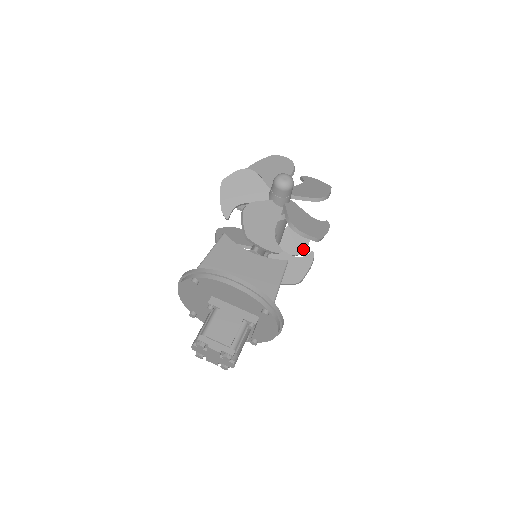
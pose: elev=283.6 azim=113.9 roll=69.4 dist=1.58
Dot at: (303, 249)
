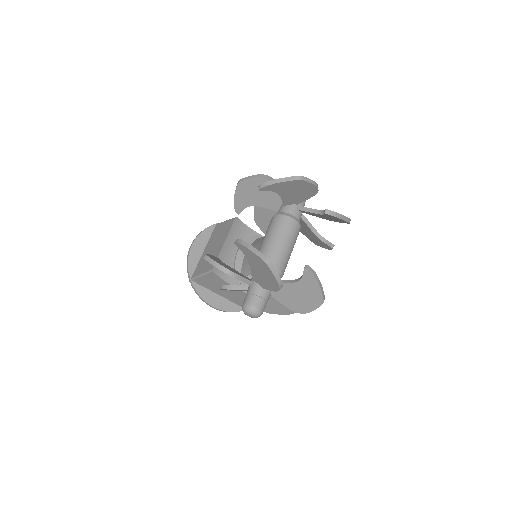
Dot at: occluded
